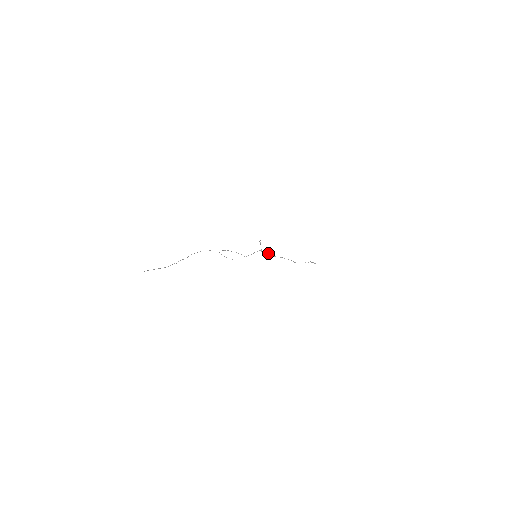
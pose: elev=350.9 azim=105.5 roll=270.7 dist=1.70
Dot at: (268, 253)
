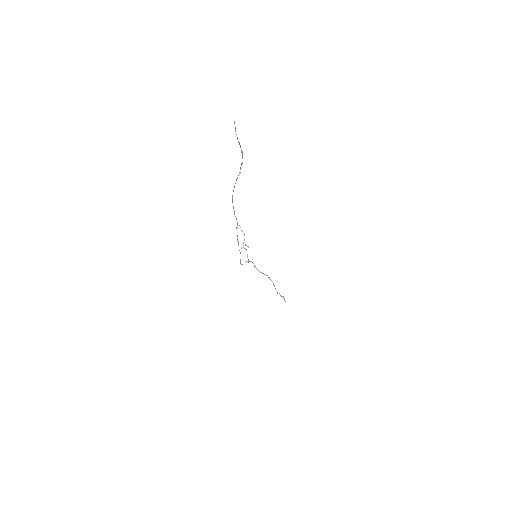
Dot at: (255, 266)
